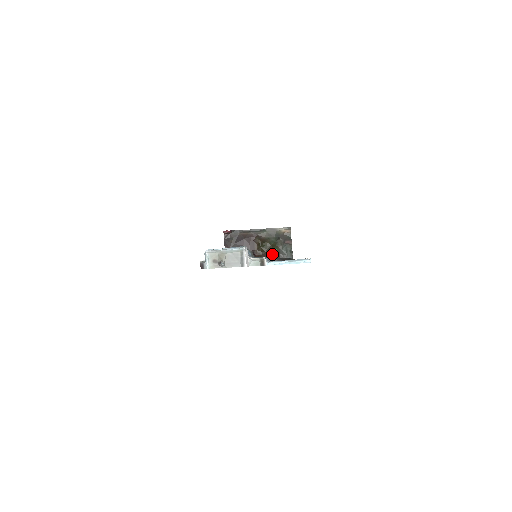
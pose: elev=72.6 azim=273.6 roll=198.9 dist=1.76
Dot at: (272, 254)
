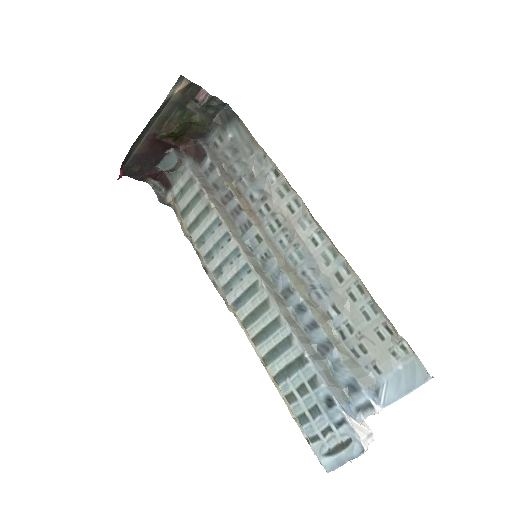
Dot at: (200, 131)
